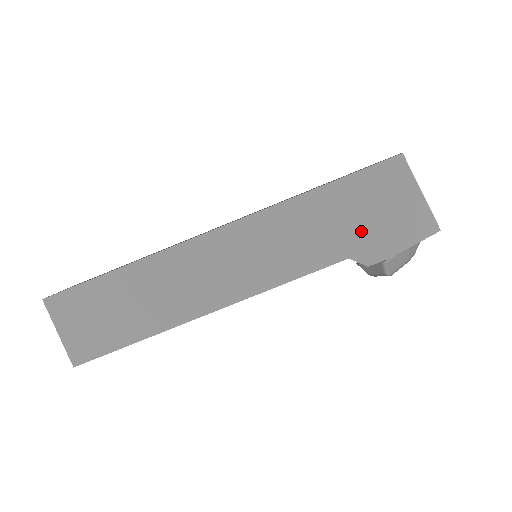
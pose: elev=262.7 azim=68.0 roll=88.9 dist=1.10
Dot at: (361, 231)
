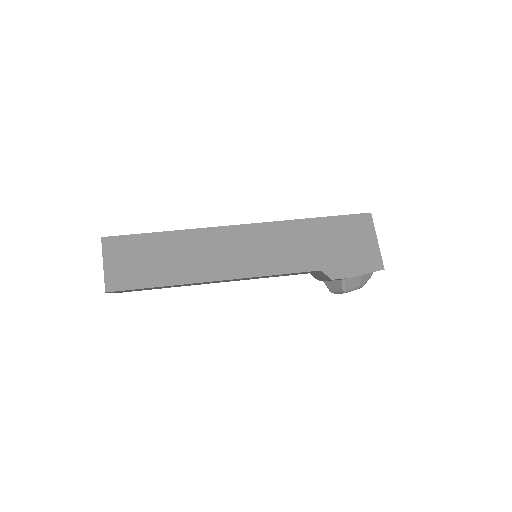
Dot at: (333, 255)
